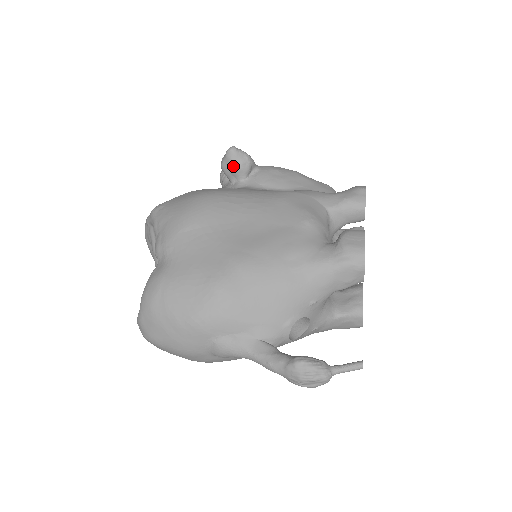
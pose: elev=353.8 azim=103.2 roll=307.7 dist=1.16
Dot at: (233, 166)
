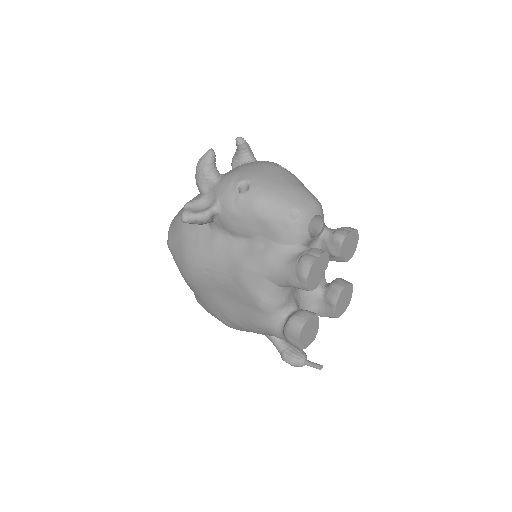
Dot at: occluded
